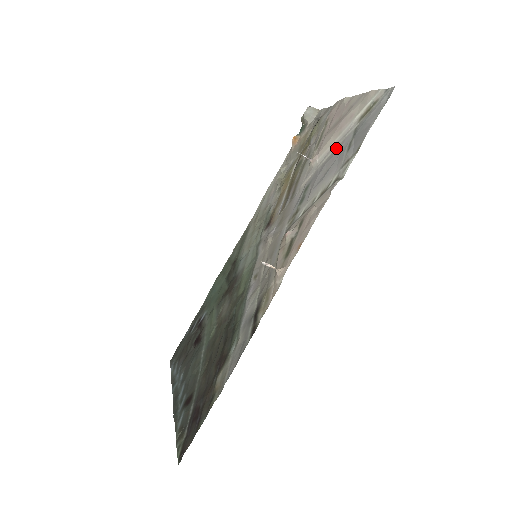
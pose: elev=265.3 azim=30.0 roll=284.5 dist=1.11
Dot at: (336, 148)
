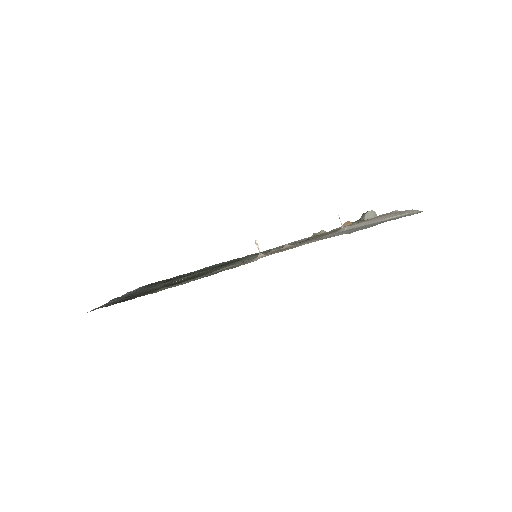
Dot at: occluded
